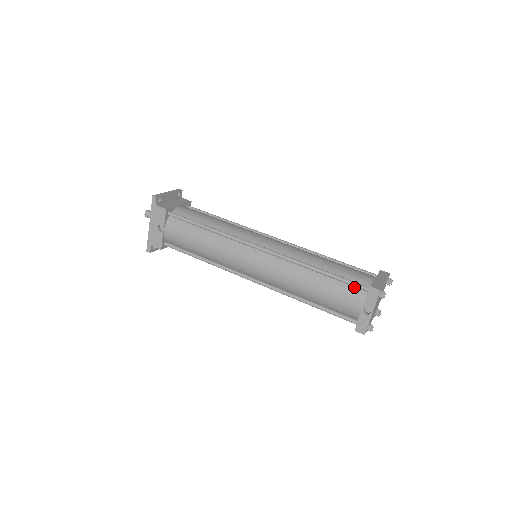
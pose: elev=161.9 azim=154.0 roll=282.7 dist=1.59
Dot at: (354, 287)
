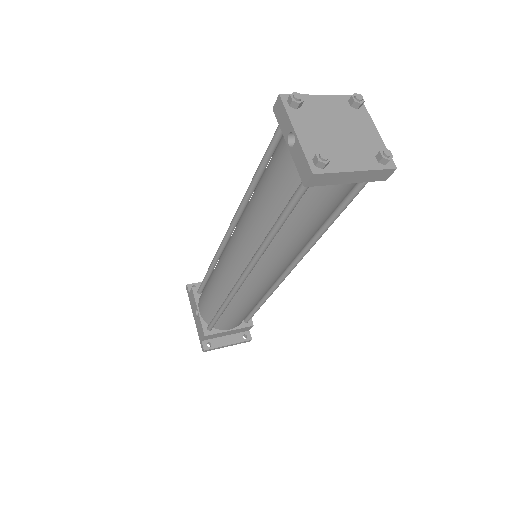
Dot at: (280, 141)
